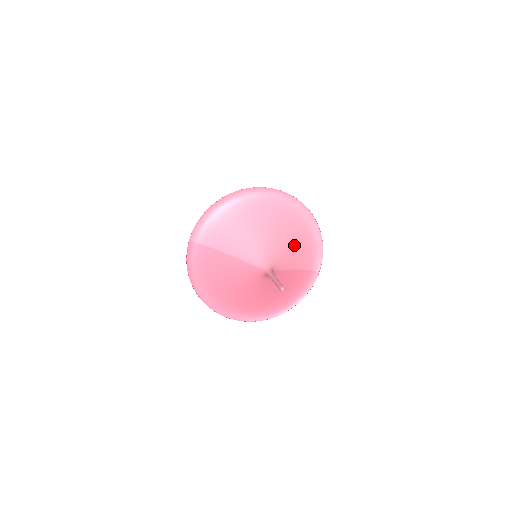
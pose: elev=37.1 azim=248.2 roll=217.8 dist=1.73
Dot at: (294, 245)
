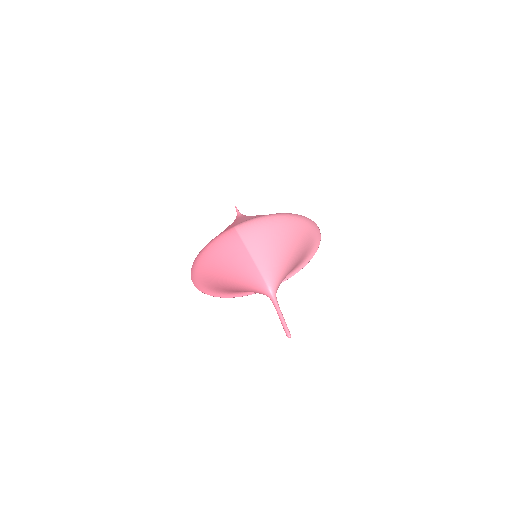
Dot at: occluded
